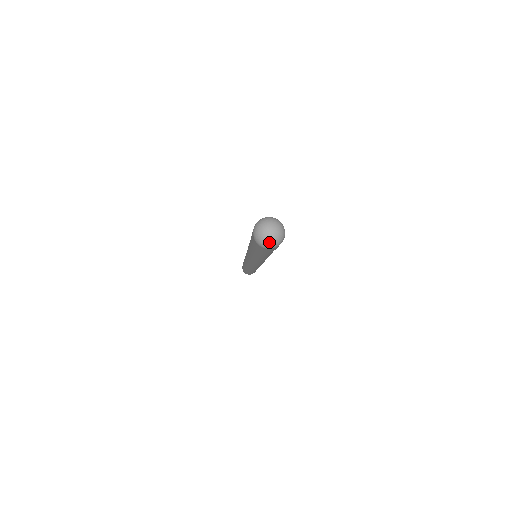
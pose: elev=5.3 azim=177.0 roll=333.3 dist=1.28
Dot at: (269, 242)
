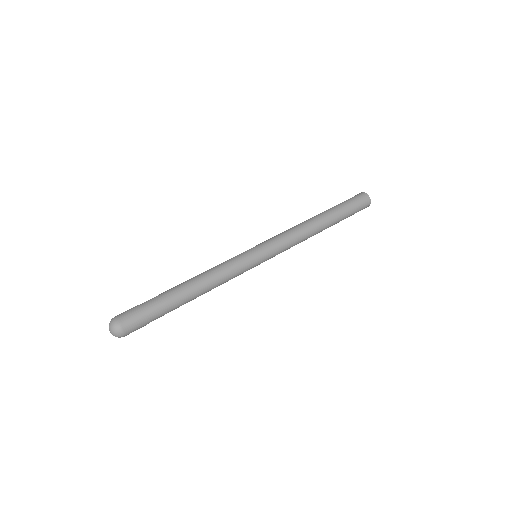
Dot at: occluded
